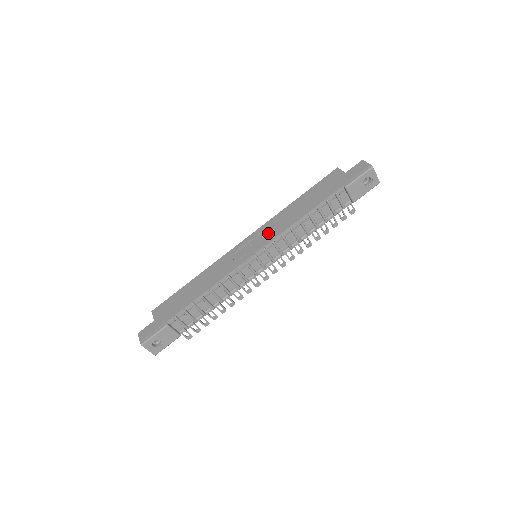
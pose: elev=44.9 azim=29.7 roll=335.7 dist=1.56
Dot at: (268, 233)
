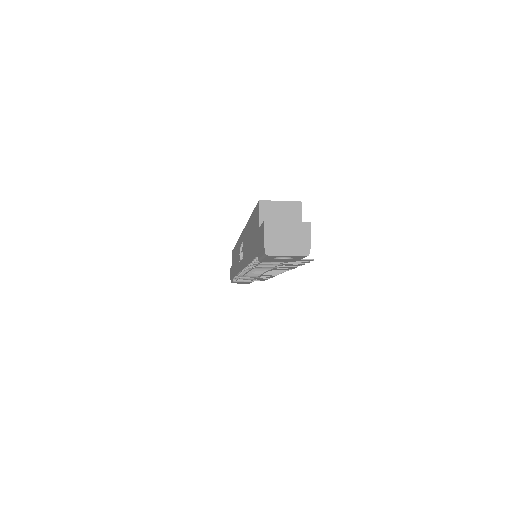
Dot at: (243, 251)
